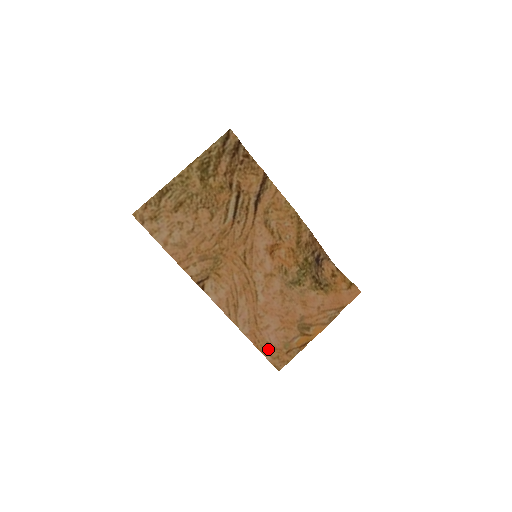
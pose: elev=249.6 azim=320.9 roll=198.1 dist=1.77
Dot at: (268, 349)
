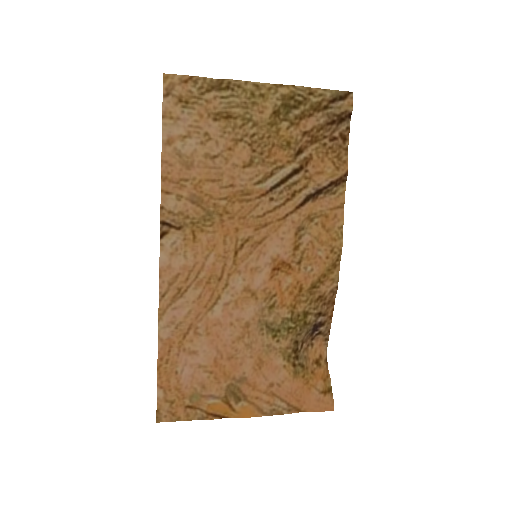
Dot at: (169, 381)
